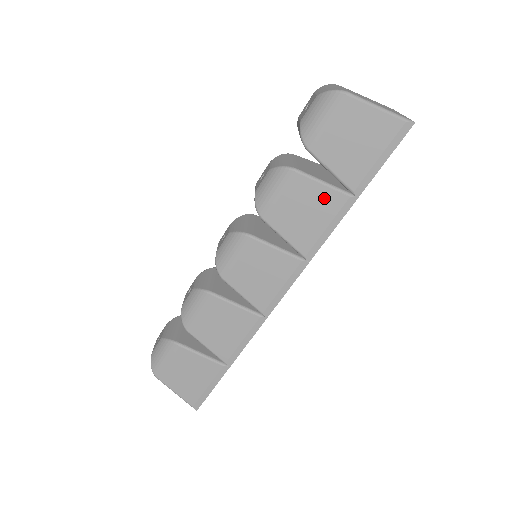
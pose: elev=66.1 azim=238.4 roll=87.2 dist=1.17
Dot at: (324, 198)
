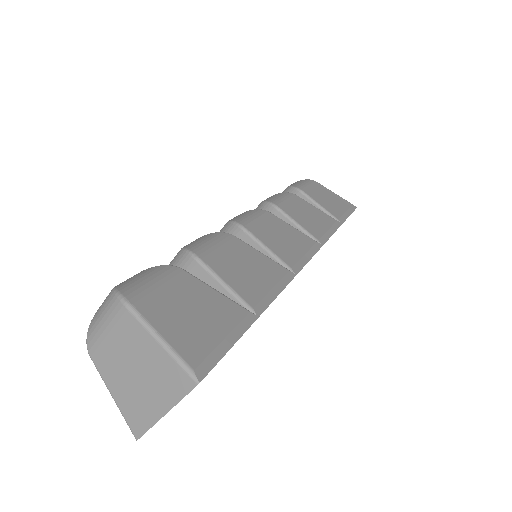
Dot at: (320, 214)
